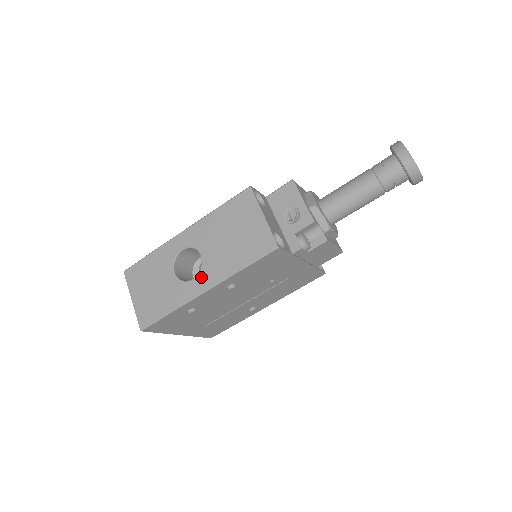
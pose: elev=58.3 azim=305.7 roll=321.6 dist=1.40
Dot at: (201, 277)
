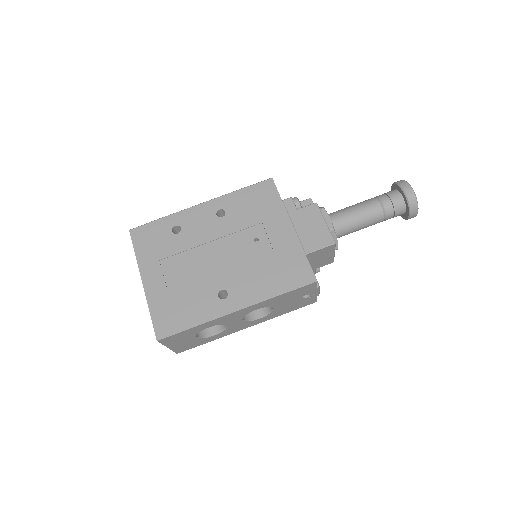
Dot at: occluded
